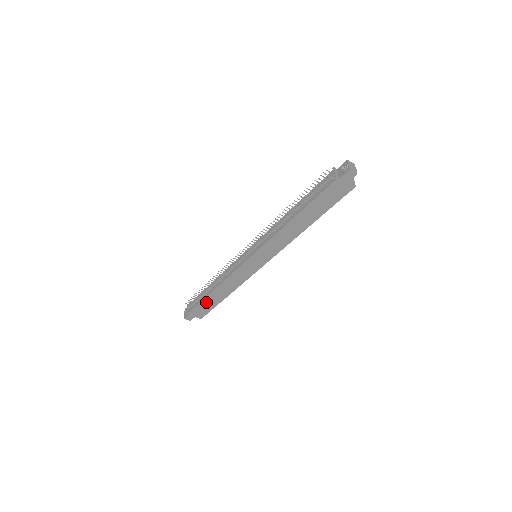
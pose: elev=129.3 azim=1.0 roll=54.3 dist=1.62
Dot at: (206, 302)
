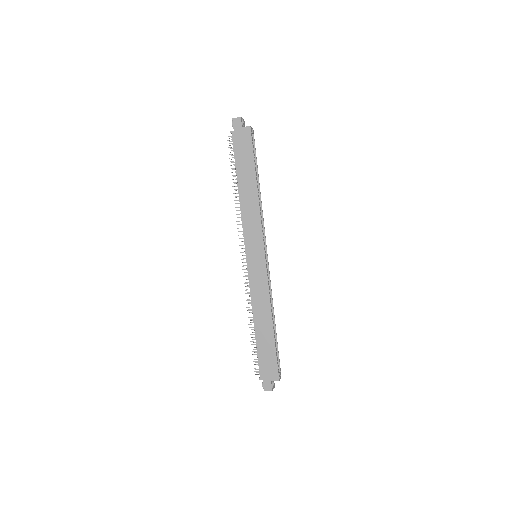
Dot at: (262, 348)
